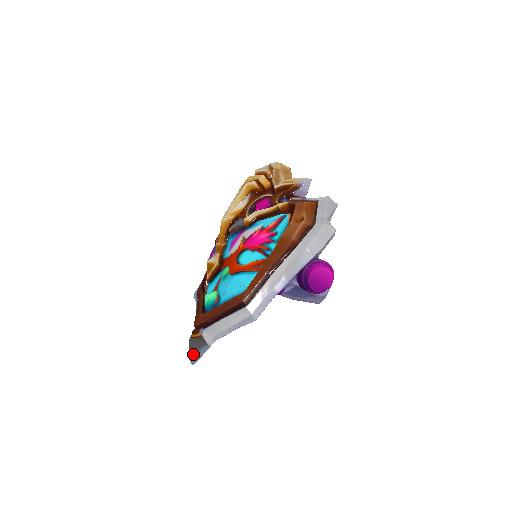
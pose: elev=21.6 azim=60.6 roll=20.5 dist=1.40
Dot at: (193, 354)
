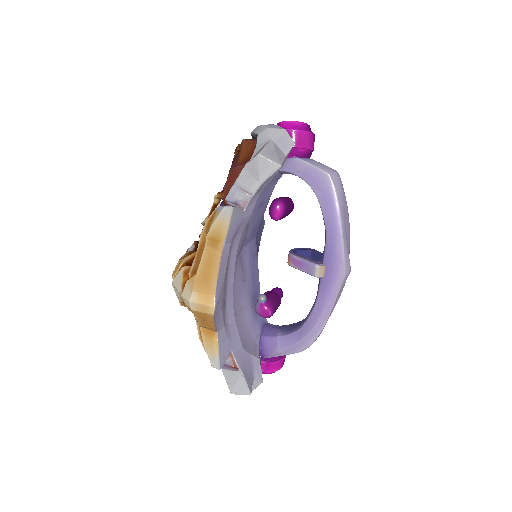
Dot at: occluded
